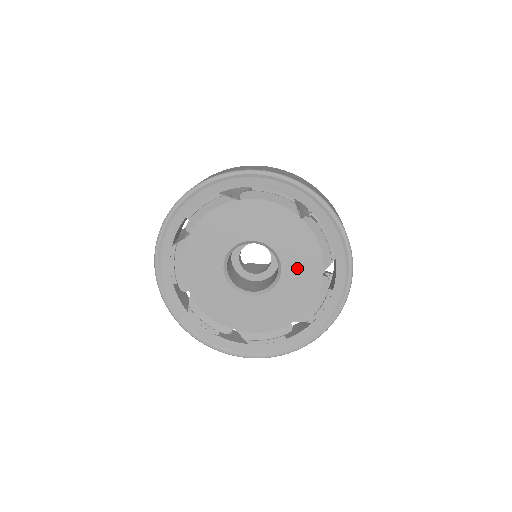
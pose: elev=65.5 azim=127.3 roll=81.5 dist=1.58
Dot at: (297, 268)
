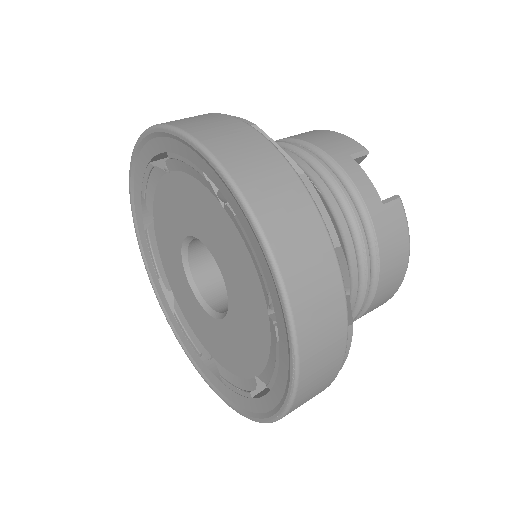
Dot at: (240, 291)
